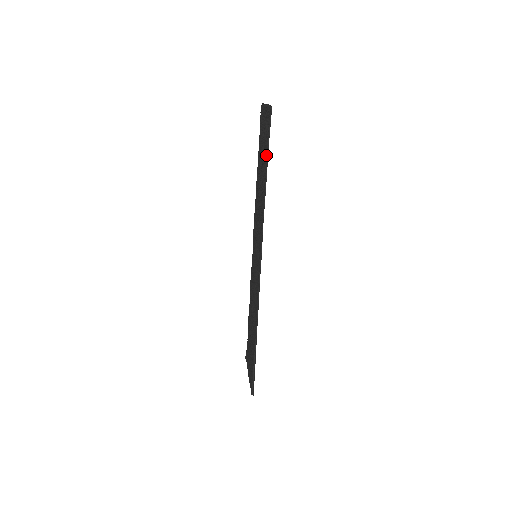
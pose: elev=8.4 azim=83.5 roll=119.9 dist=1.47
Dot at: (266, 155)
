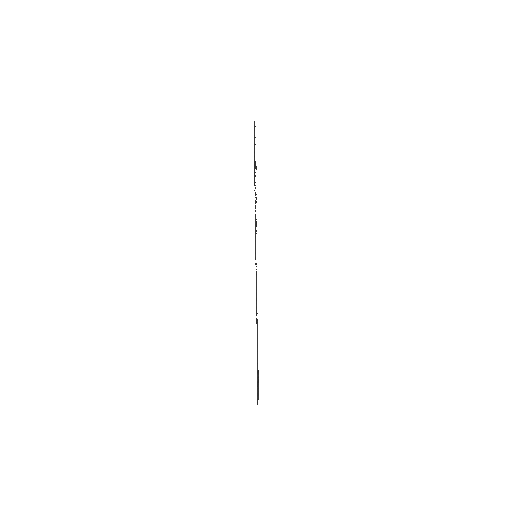
Dot at: (254, 153)
